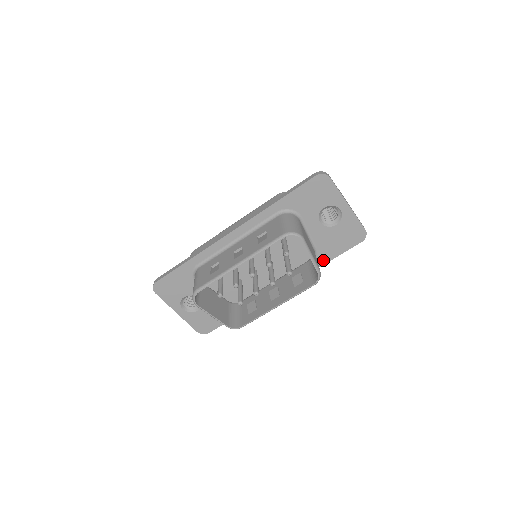
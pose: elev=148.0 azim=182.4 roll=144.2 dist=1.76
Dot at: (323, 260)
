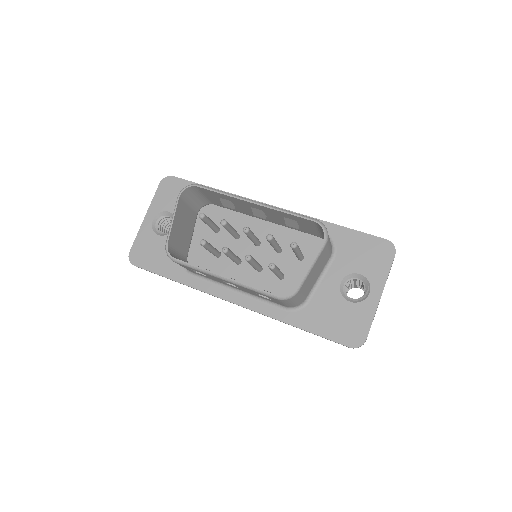
Dot at: (299, 321)
